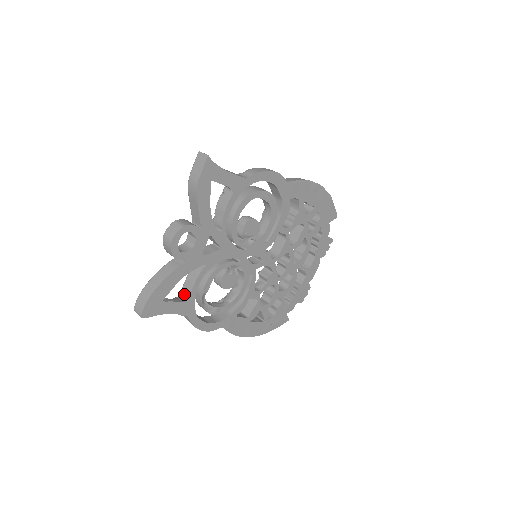
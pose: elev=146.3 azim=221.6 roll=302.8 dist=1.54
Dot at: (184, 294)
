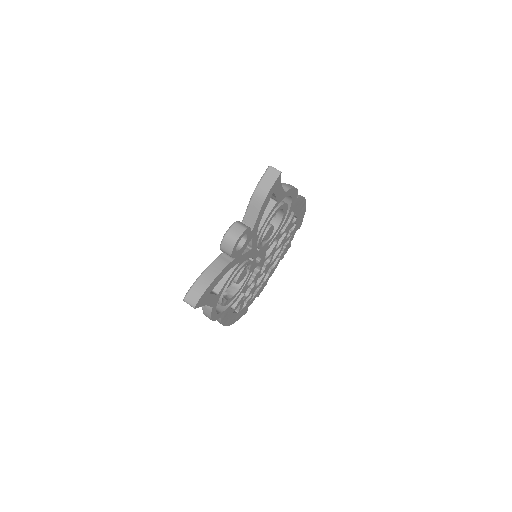
Dot at: (215, 287)
